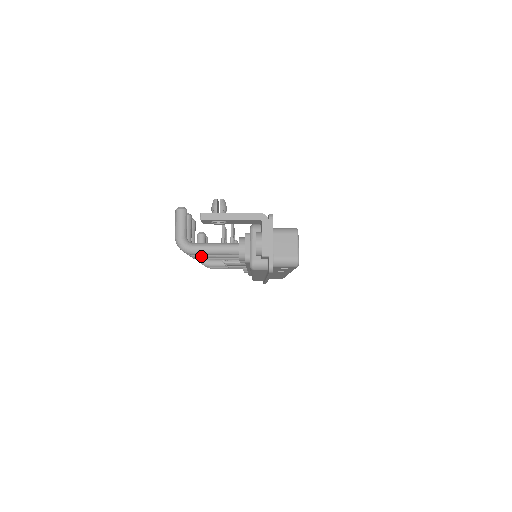
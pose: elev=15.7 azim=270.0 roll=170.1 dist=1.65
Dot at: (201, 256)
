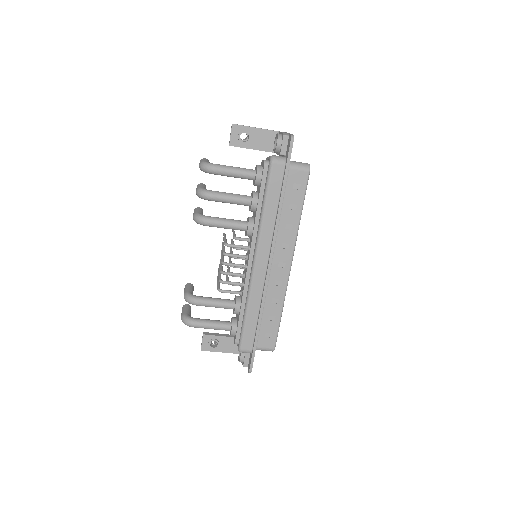
Dot at: (216, 194)
